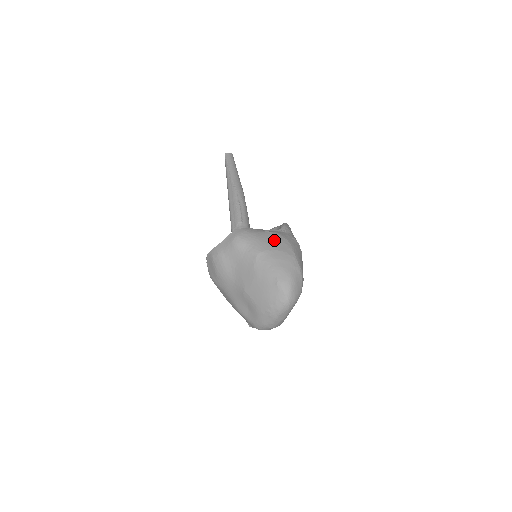
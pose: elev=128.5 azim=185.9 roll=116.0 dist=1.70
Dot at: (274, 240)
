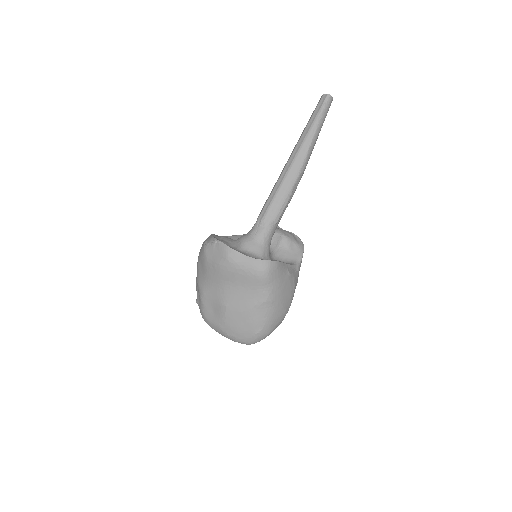
Dot at: (288, 290)
